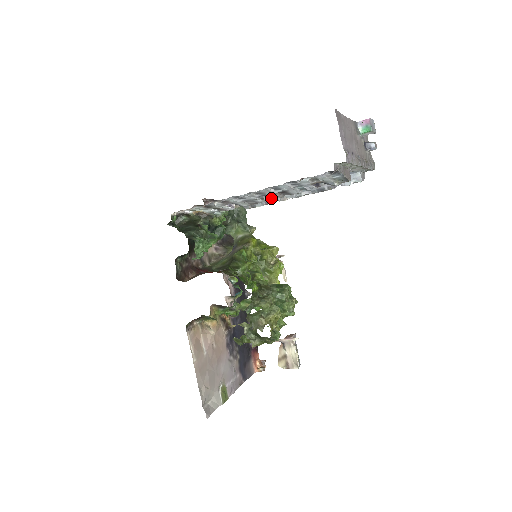
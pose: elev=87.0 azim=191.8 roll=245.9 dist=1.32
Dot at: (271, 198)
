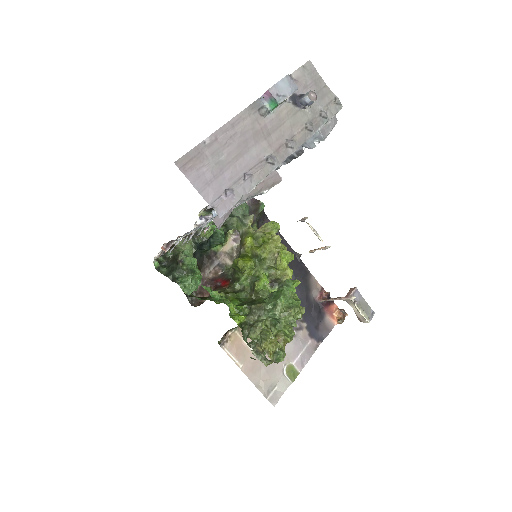
Dot at: occluded
